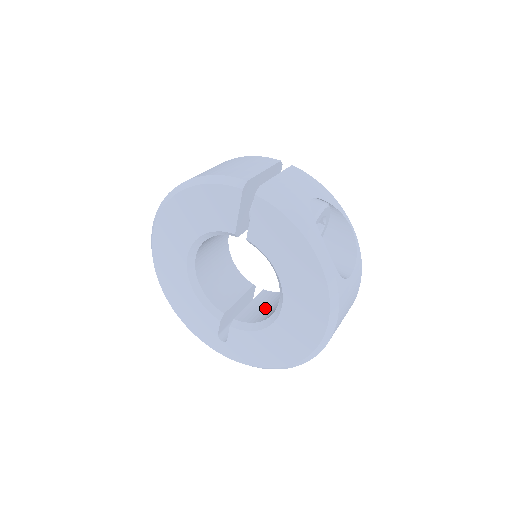
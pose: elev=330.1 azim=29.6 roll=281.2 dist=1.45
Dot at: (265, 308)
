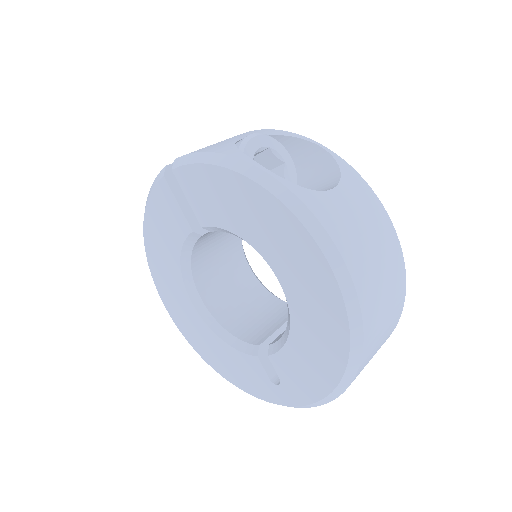
Dot at: occluded
